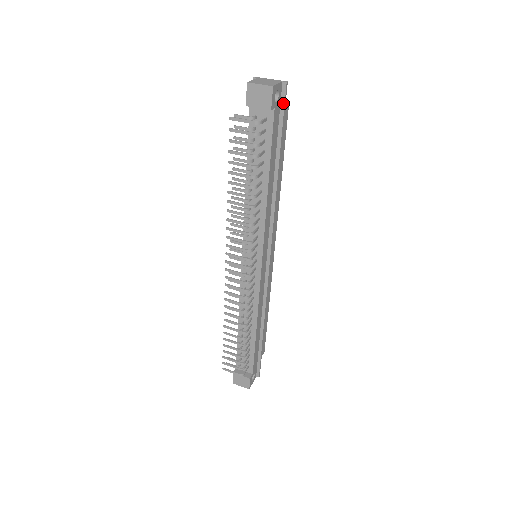
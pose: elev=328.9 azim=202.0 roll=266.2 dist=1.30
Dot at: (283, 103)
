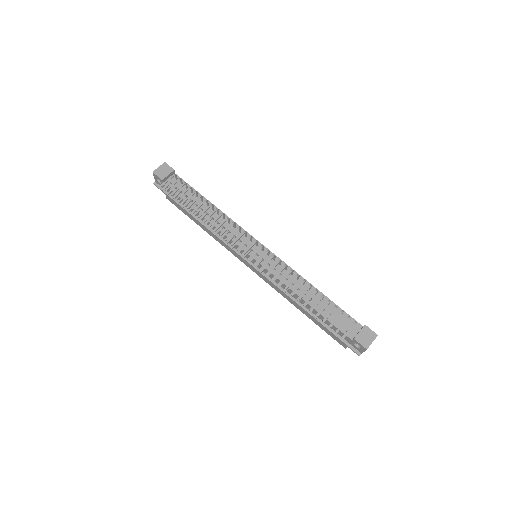
Dot at: occluded
